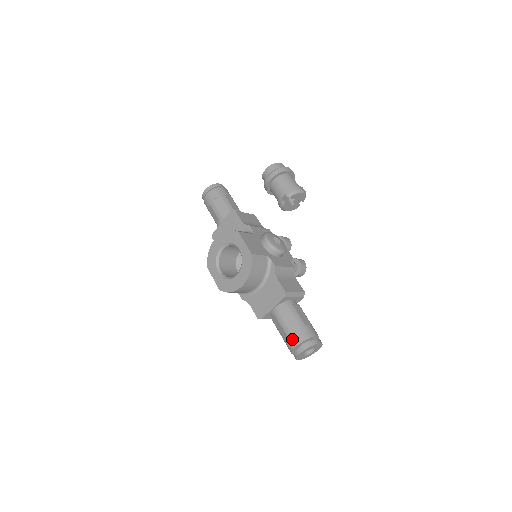
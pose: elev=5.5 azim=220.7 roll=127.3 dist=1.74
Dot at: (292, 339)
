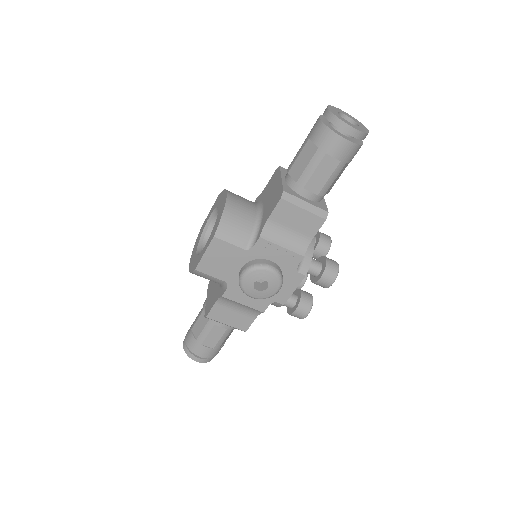
Dot at: (312, 129)
